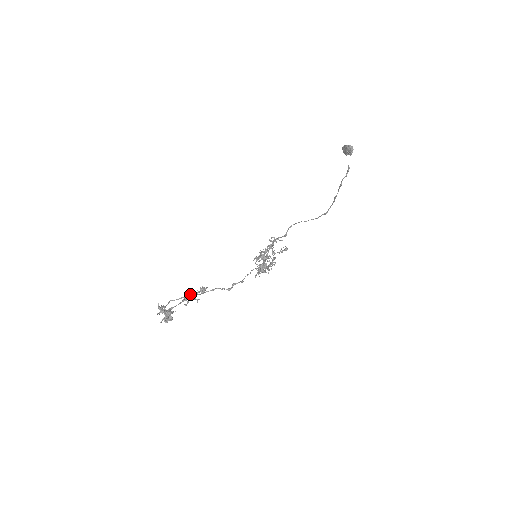
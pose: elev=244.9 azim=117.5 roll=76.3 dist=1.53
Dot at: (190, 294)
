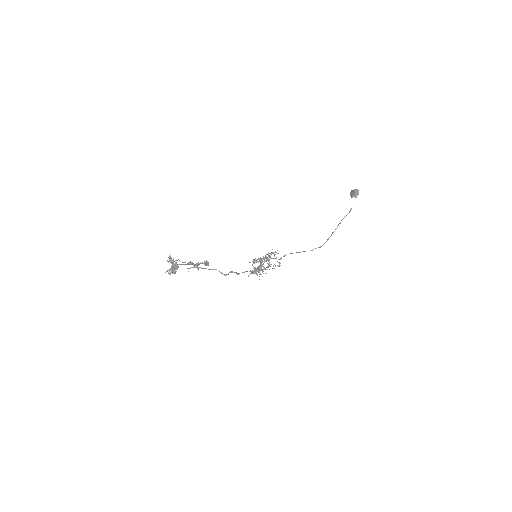
Dot at: occluded
